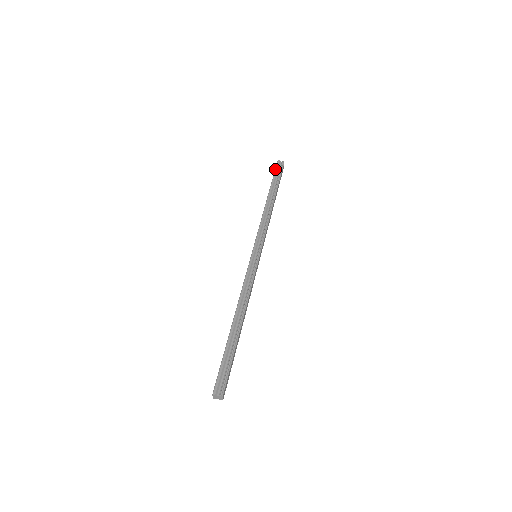
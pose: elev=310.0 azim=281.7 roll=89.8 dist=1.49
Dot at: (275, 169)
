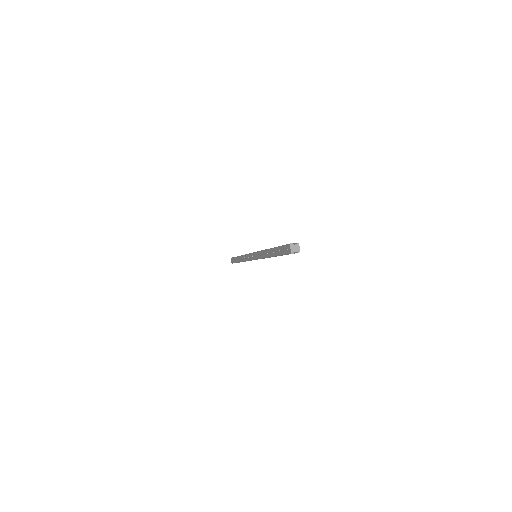
Dot at: (233, 257)
